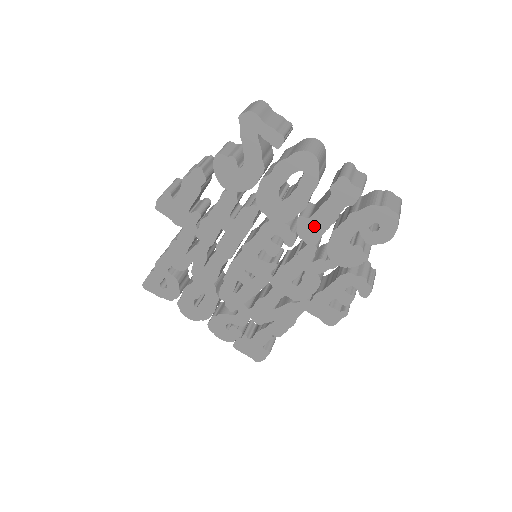
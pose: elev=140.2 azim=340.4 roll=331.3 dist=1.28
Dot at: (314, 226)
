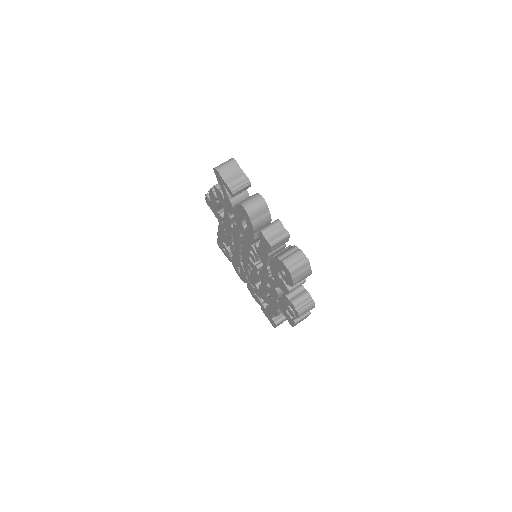
Dot at: (262, 254)
